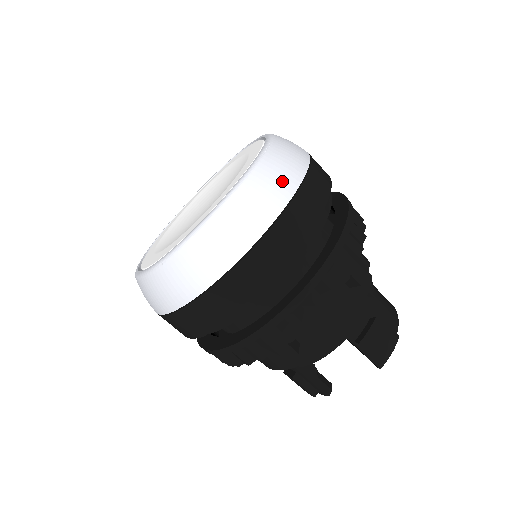
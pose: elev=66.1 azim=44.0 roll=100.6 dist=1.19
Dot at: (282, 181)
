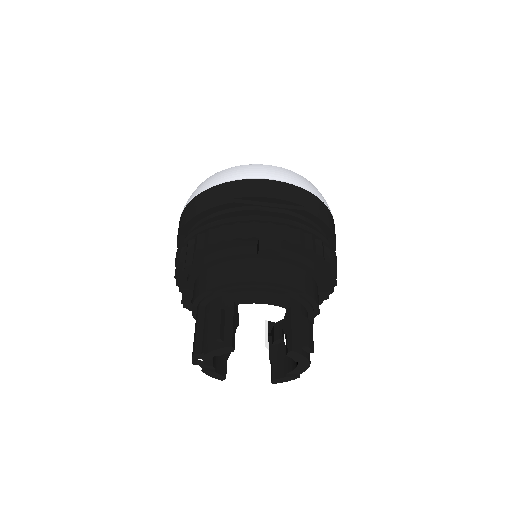
Dot at: occluded
